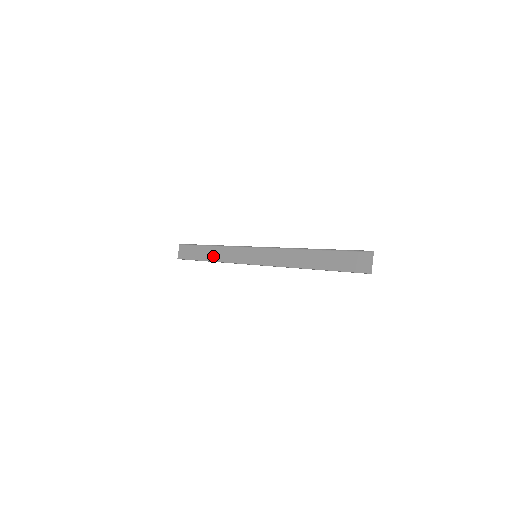
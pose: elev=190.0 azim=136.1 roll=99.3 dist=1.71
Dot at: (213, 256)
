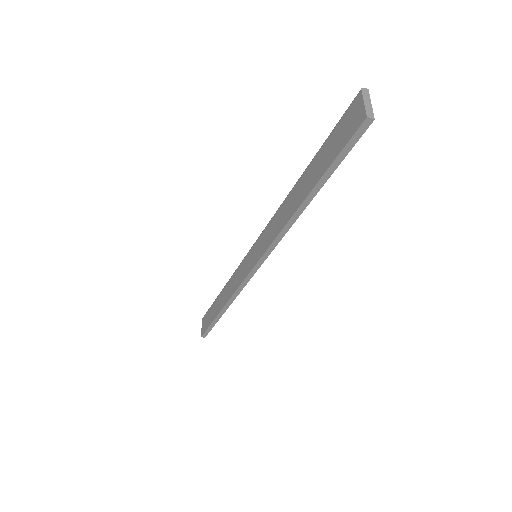
Dot at: (223, 300)
